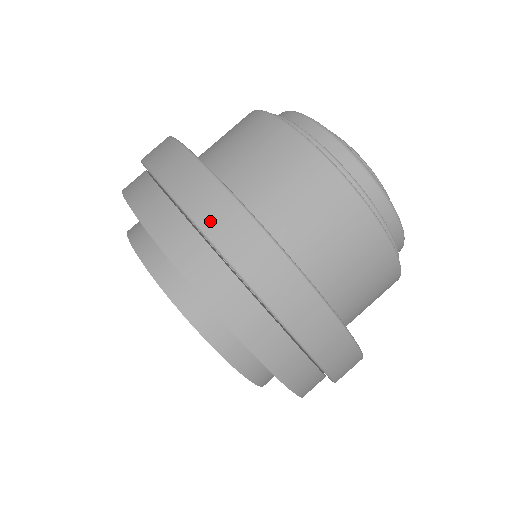
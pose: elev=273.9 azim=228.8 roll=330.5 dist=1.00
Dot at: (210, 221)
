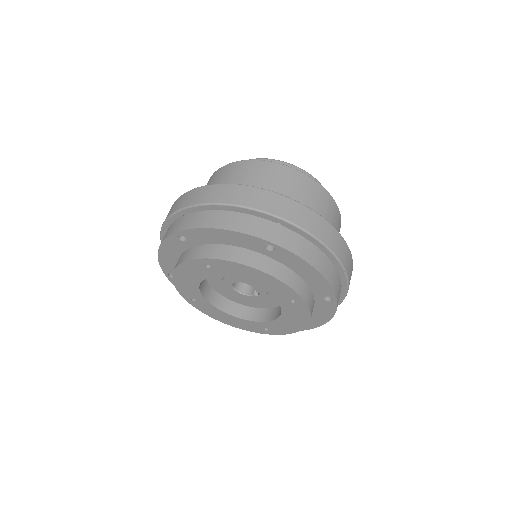
Dot at: (204, 198)
